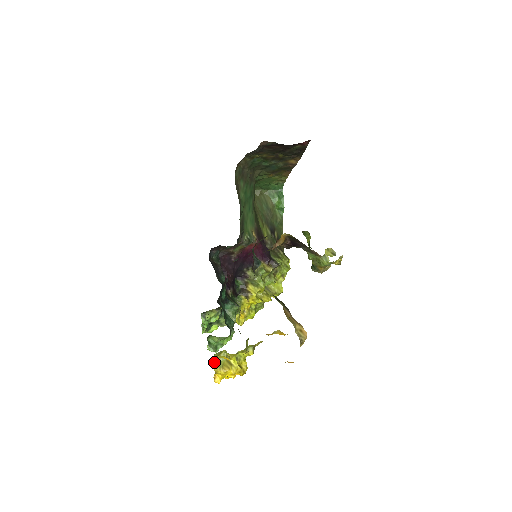
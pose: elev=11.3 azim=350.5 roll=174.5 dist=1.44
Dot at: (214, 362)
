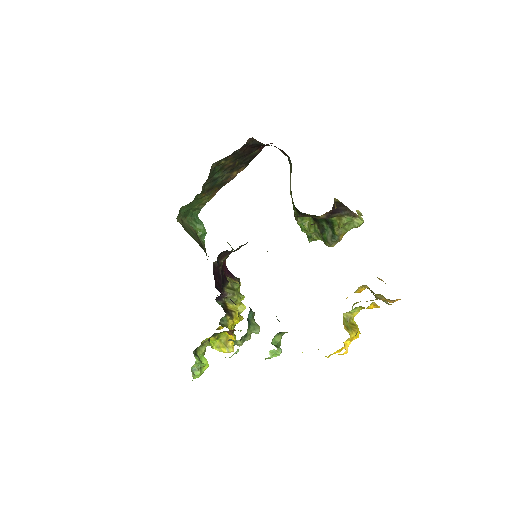
Dot at: occluded
